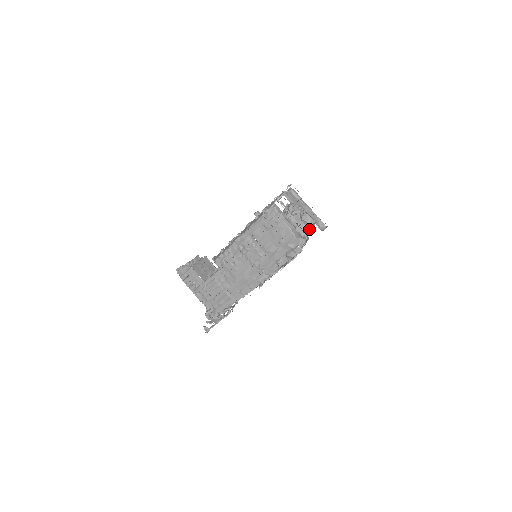
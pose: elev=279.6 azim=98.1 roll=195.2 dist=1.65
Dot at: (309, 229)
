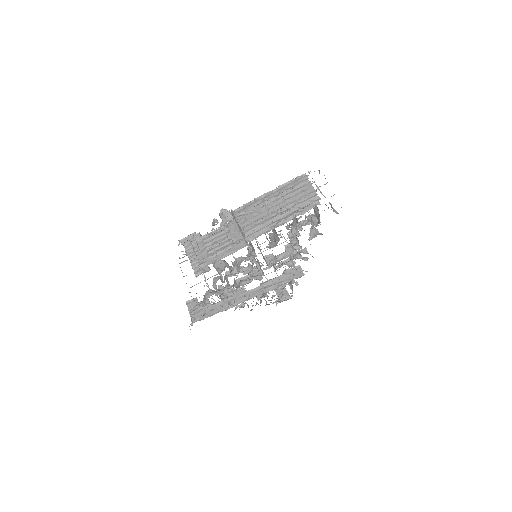
Dot at: occluded
